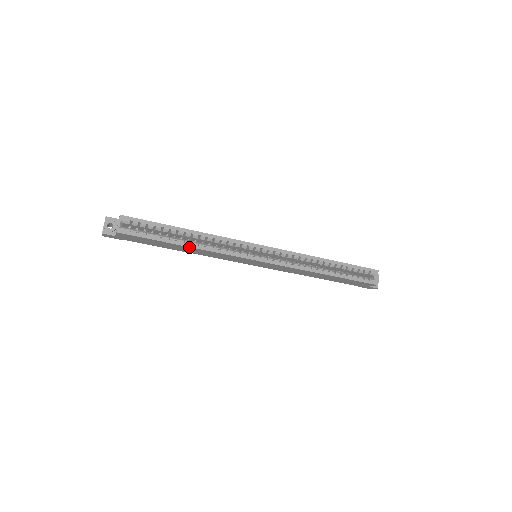
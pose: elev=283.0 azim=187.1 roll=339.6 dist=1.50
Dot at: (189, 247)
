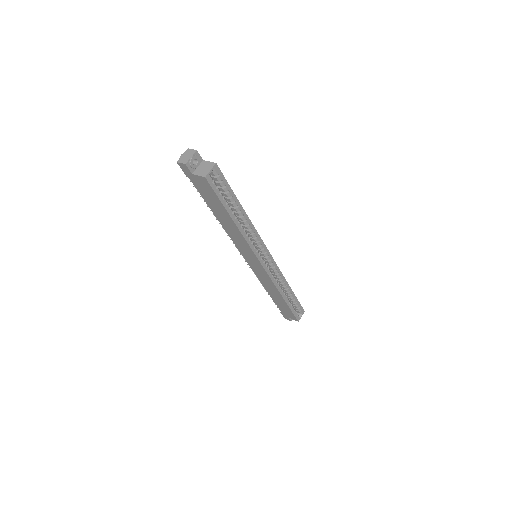
Dot at: (235, 225)
